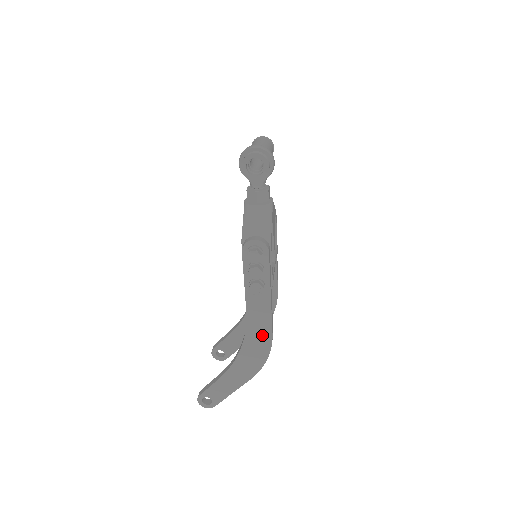
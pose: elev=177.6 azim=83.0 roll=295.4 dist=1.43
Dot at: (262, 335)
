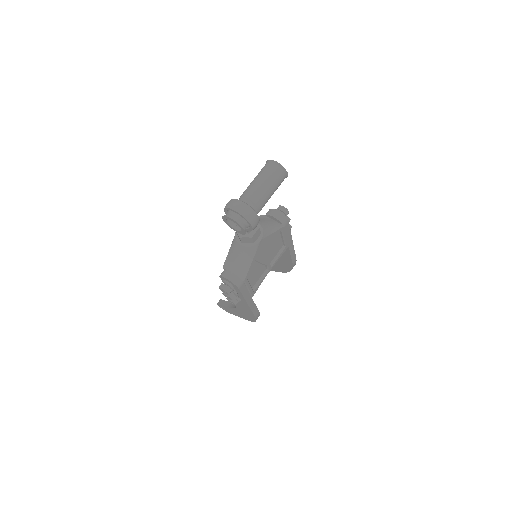
Dot at: (248, 312)
